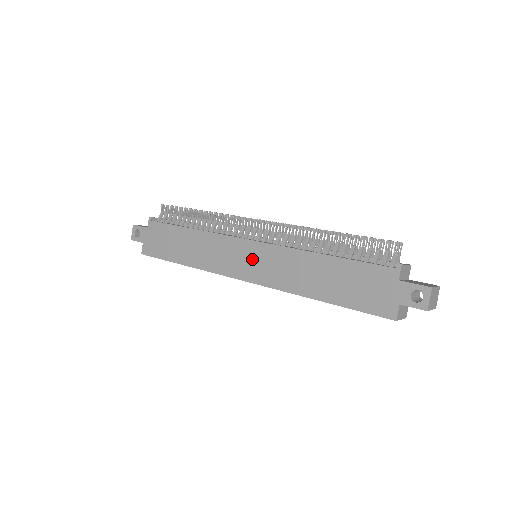
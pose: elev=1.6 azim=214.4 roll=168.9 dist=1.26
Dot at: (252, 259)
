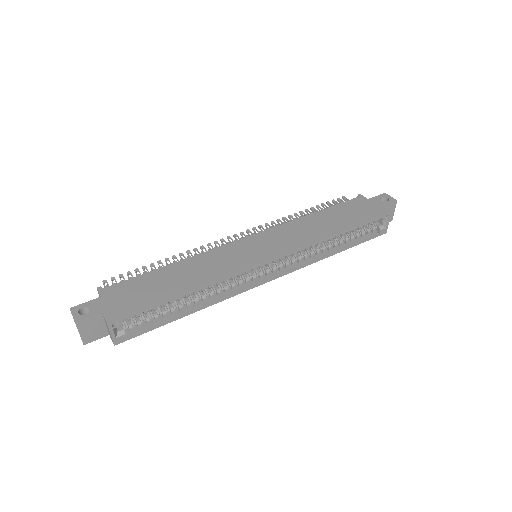
Dot at: (262, 244)
